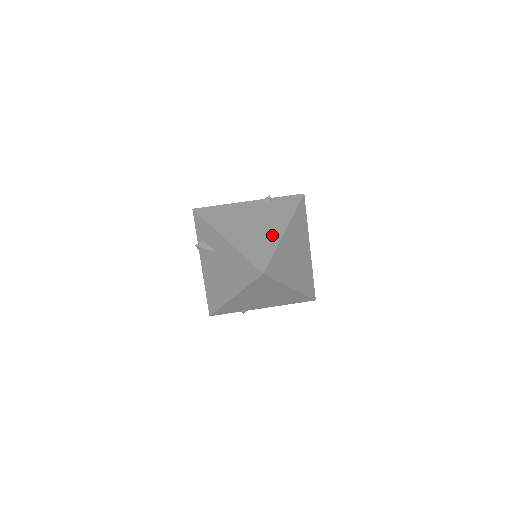
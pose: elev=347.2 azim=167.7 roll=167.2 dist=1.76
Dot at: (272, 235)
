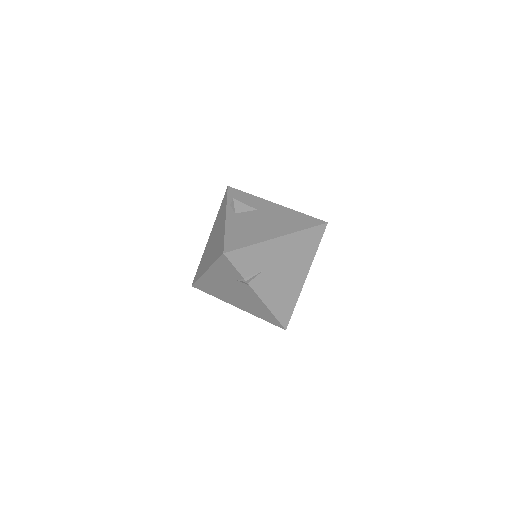
Dot at: occluded
